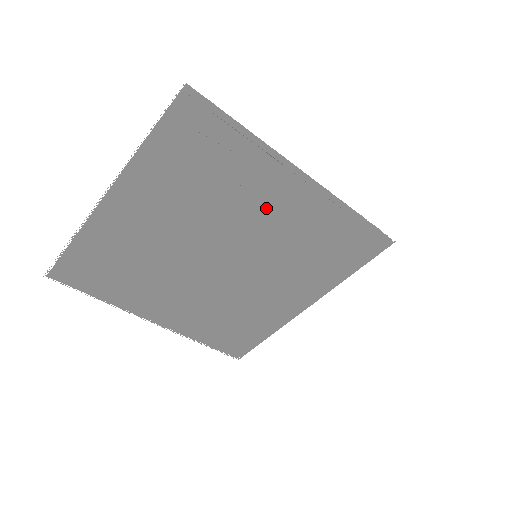
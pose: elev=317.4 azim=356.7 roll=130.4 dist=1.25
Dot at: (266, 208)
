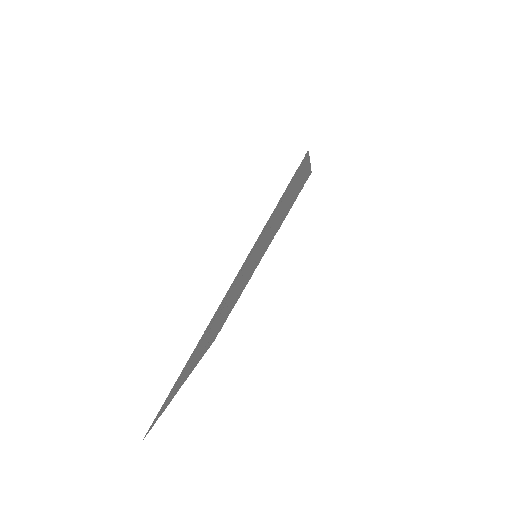
Dot at: occluded
